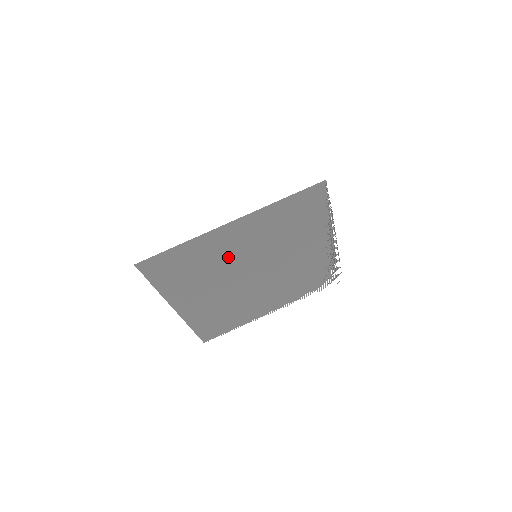
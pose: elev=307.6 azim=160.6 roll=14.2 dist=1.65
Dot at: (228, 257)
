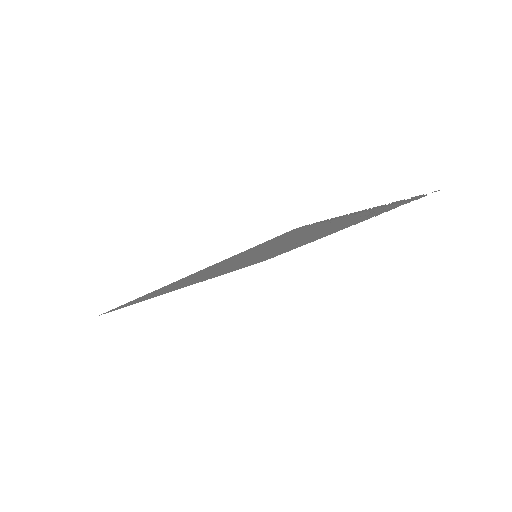
Dot at: (213, 272)
